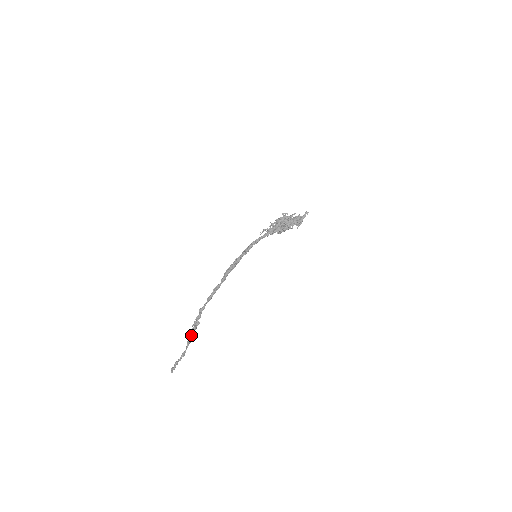
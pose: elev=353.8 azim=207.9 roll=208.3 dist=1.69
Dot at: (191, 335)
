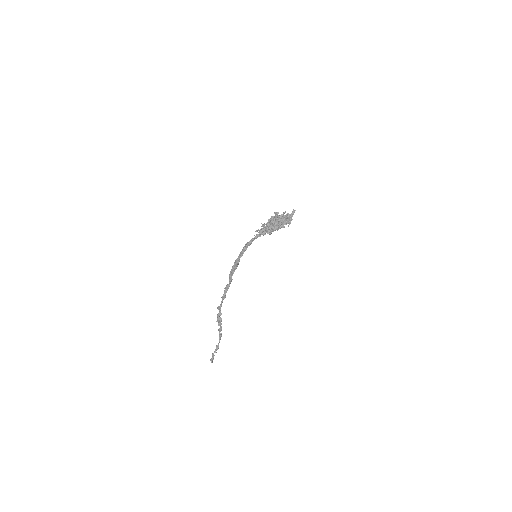
Dot at: (219, 330)
